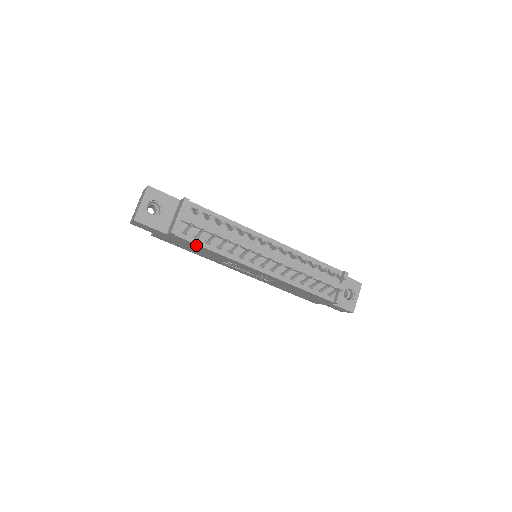
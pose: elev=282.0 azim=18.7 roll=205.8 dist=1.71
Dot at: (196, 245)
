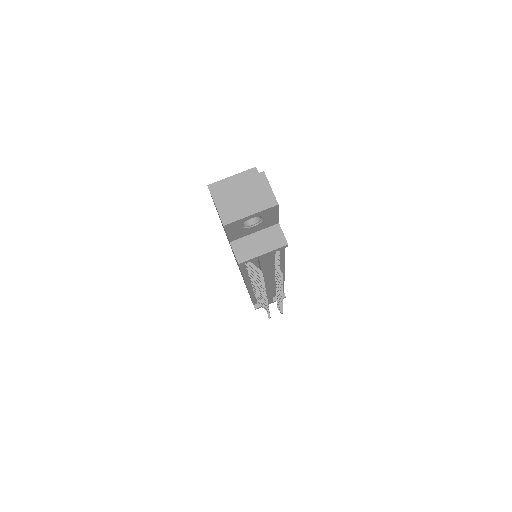
Dot at: occluded
